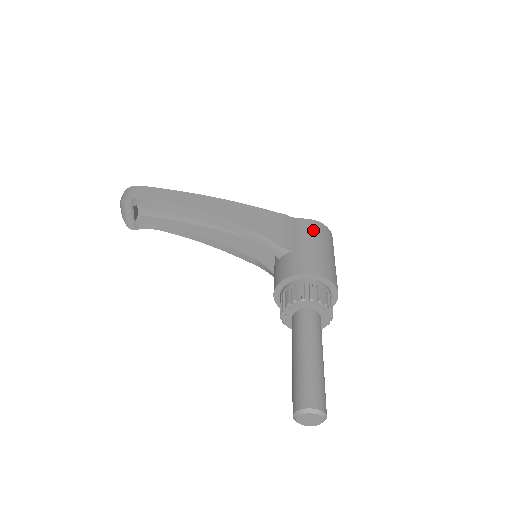
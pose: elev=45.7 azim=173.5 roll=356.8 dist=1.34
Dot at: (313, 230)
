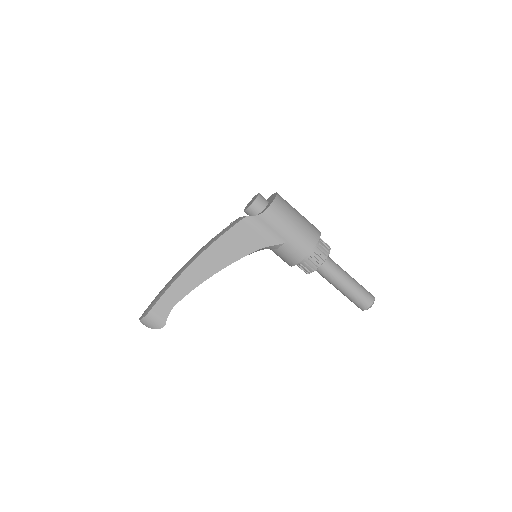
Dot at: (279, 215)
